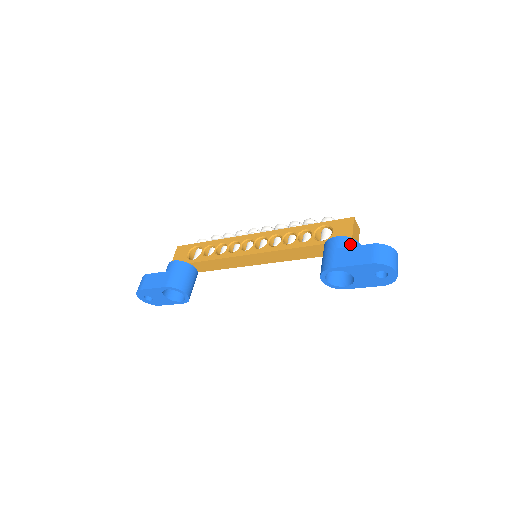
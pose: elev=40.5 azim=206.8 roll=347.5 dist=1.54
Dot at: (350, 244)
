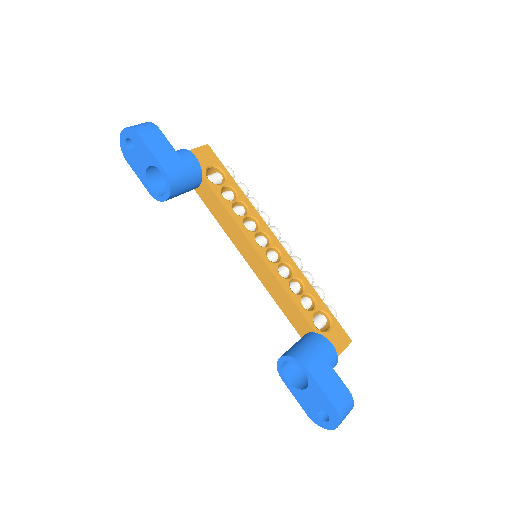
Dot at: (333, 364)
